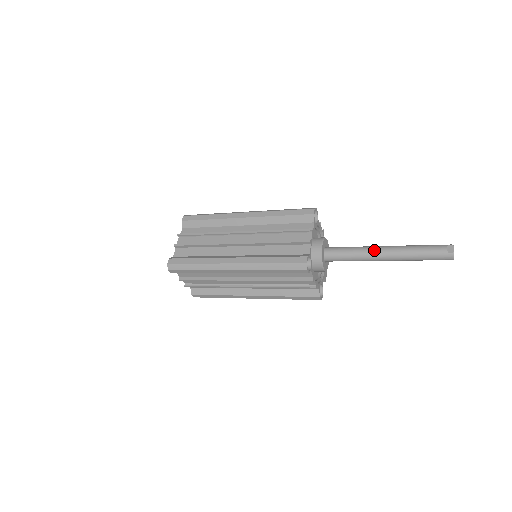
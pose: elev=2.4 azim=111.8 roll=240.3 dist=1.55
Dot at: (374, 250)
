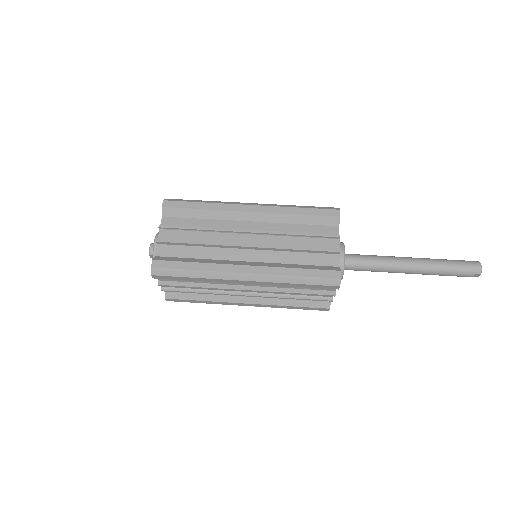
Dot at: occluded
